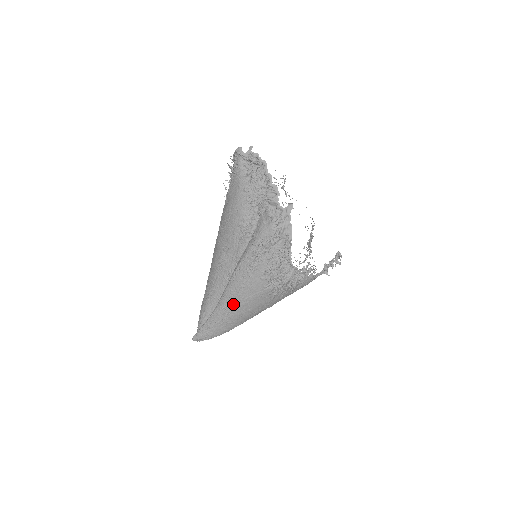
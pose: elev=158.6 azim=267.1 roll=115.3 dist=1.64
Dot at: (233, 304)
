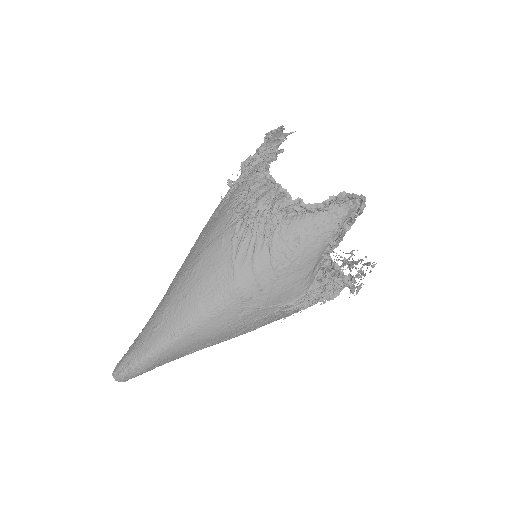
Dot at: (182, 272)
